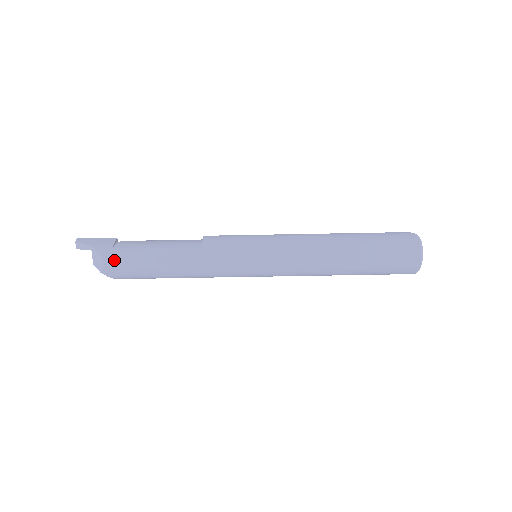
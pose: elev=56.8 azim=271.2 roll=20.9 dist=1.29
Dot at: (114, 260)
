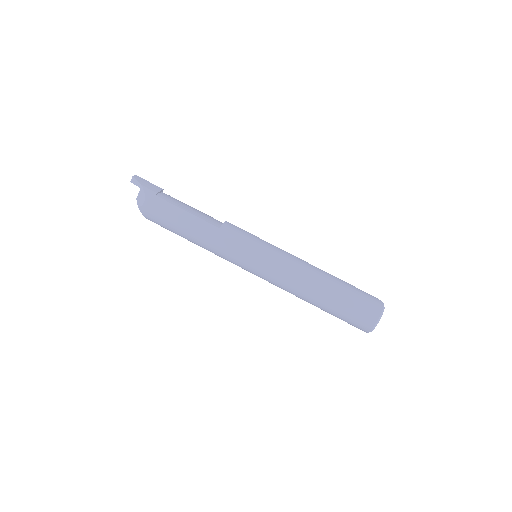
Dot at: (152, 204)
